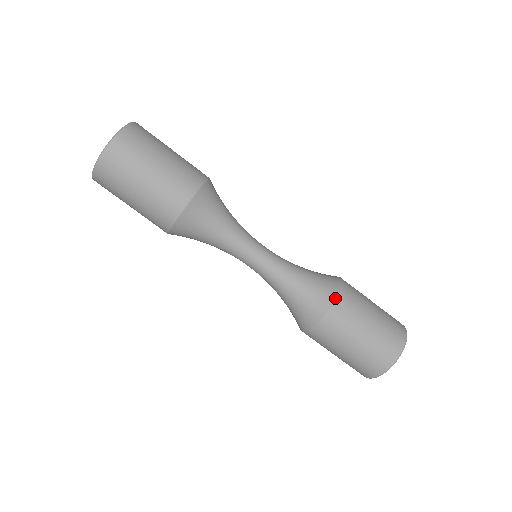
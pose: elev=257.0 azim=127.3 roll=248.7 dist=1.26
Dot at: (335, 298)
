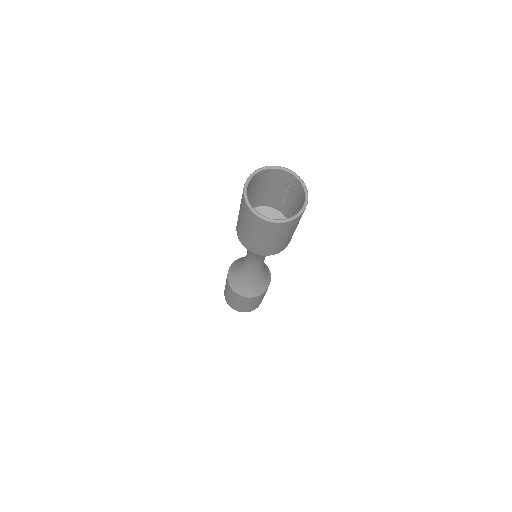
Dot at: (241, 295)
